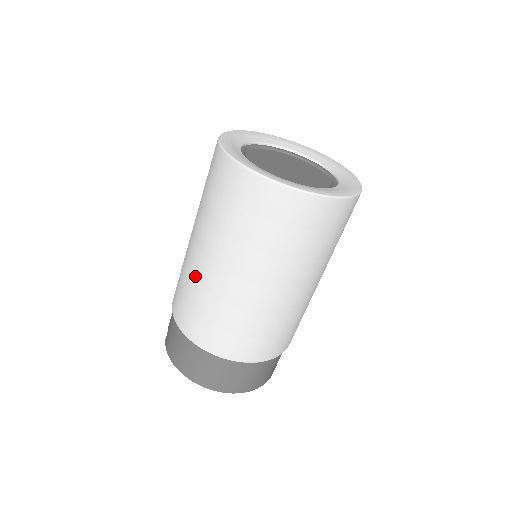
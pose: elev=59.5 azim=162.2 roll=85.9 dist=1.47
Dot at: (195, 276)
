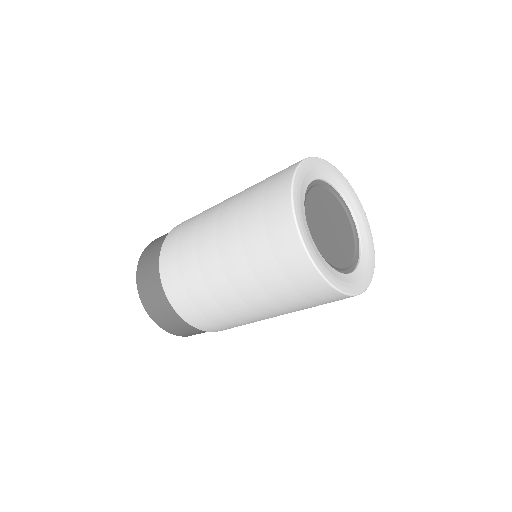
Dot at: (203, 220)
